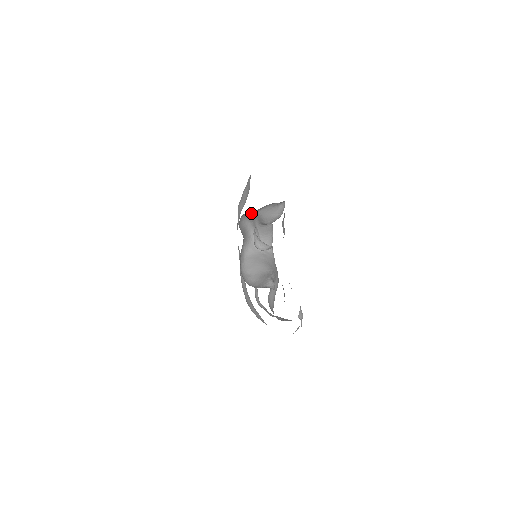
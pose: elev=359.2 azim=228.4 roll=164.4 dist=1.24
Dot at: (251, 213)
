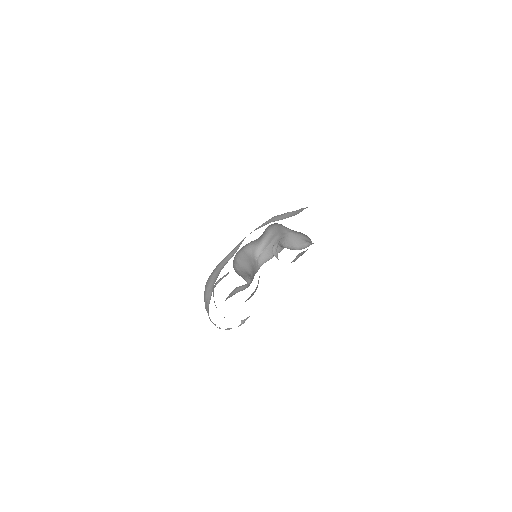
Dot at: (283, 228)
